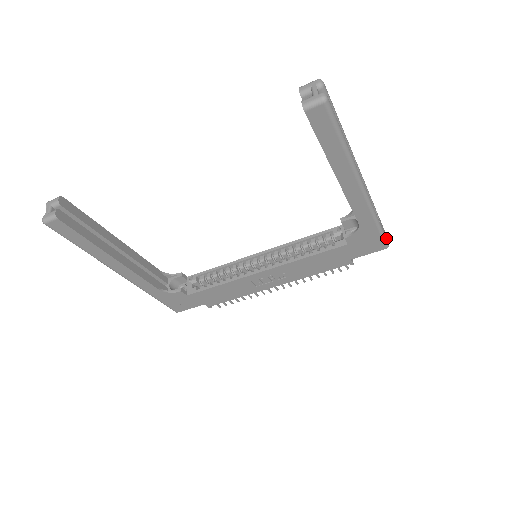
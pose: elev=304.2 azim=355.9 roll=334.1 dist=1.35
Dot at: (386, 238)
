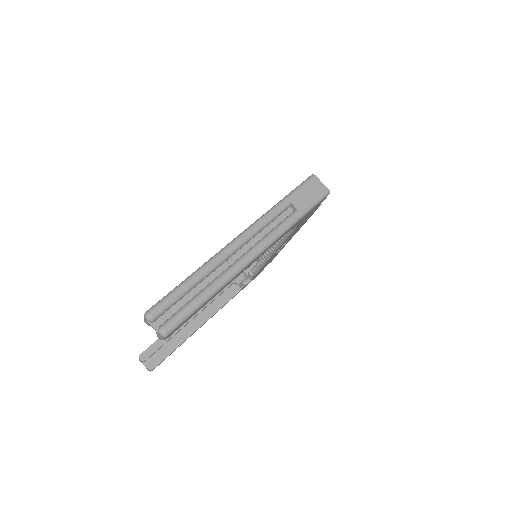
Dot at: (320, 193)
